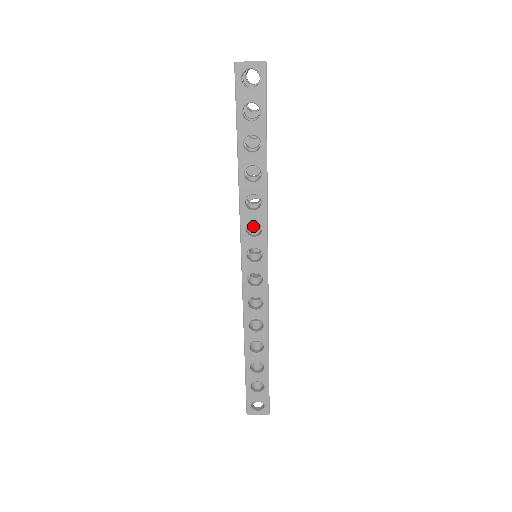
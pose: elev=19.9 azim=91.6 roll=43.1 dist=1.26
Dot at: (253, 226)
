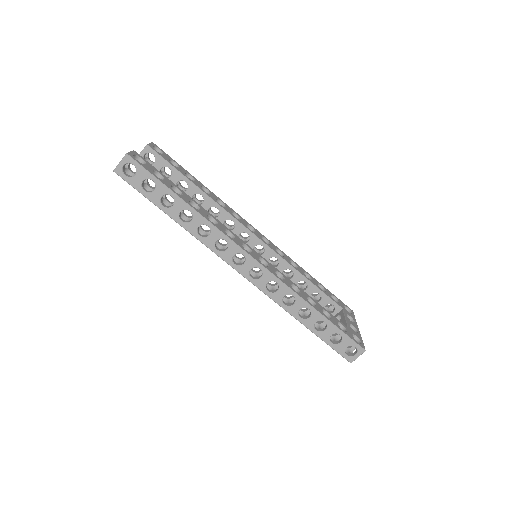
Dot at: (246, 238)
